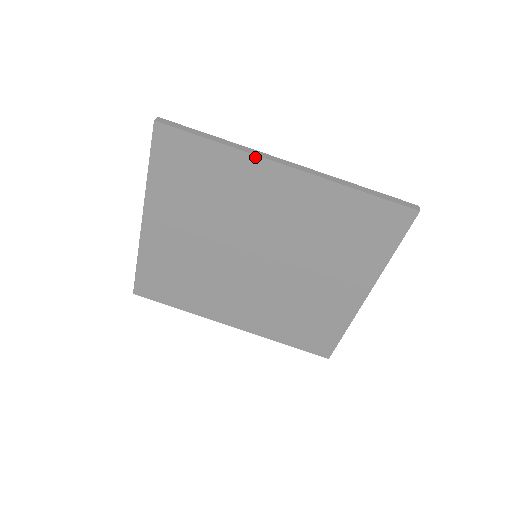
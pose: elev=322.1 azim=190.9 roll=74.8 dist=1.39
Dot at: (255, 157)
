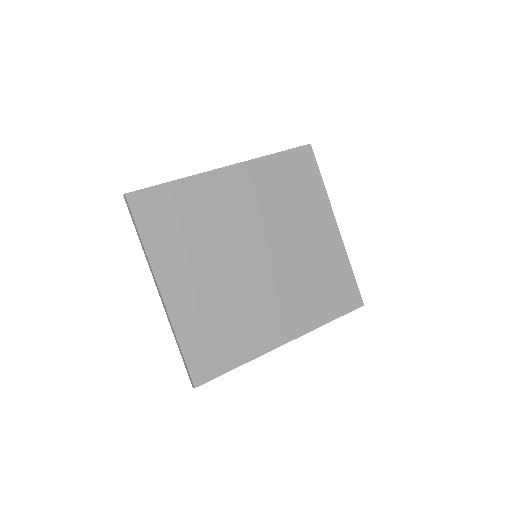
Dot at: (204, 174)
